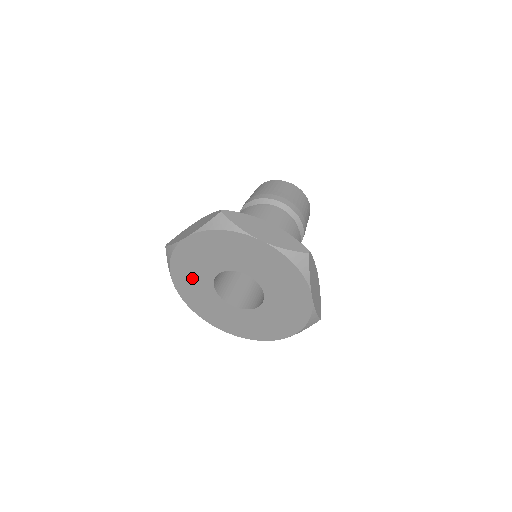
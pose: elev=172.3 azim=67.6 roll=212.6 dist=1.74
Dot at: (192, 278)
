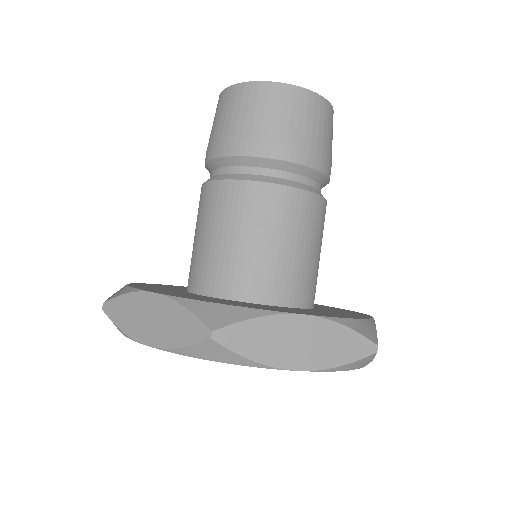
Dot at: occluded
